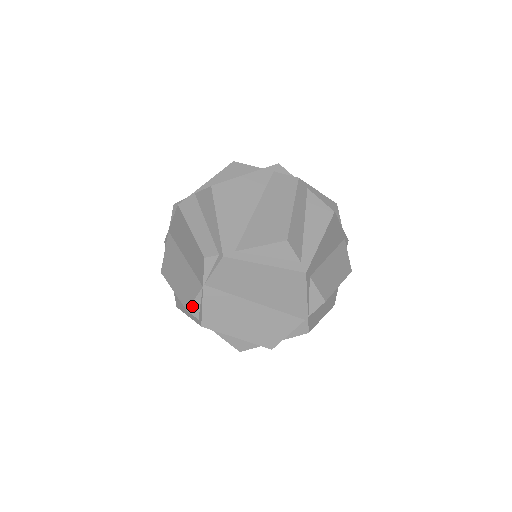
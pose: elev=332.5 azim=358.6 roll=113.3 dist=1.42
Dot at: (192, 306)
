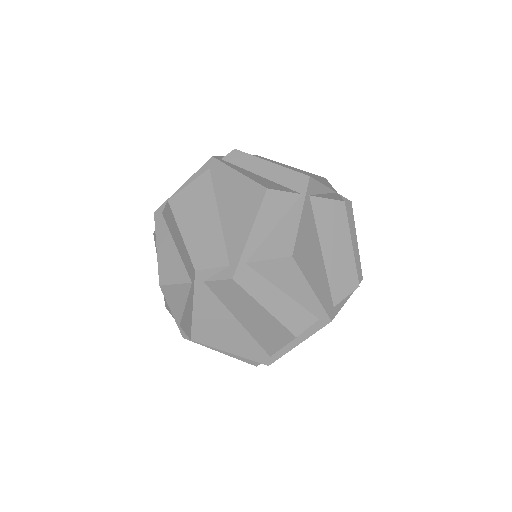
Dot at: occluded
